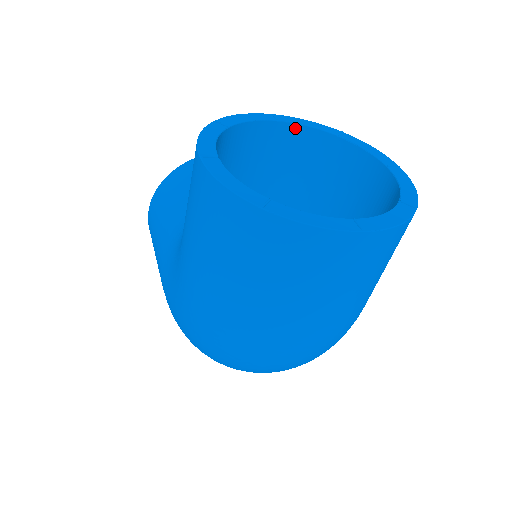
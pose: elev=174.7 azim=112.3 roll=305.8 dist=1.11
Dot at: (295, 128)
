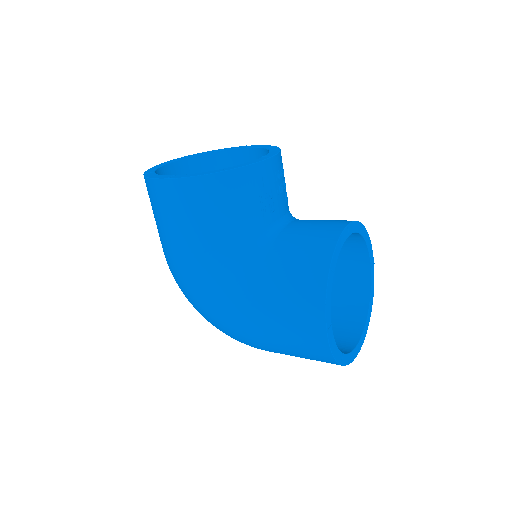
Dot at: occluded
